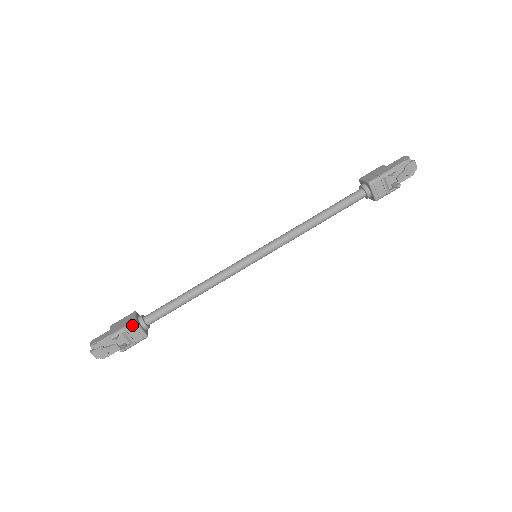
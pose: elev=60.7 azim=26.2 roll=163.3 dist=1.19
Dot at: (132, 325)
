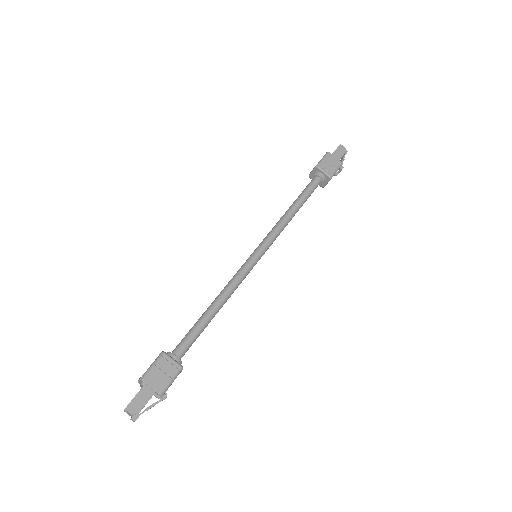
Dot at: occluded
